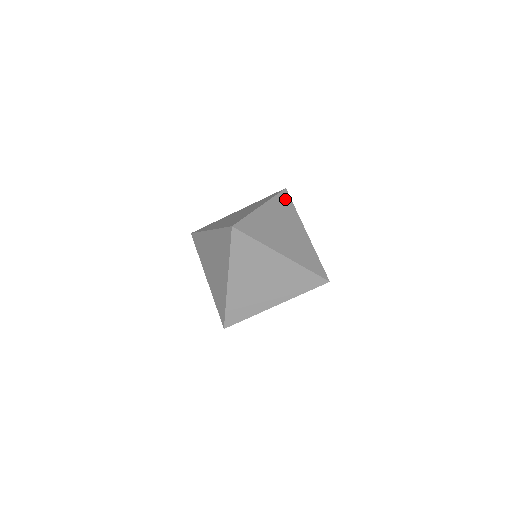
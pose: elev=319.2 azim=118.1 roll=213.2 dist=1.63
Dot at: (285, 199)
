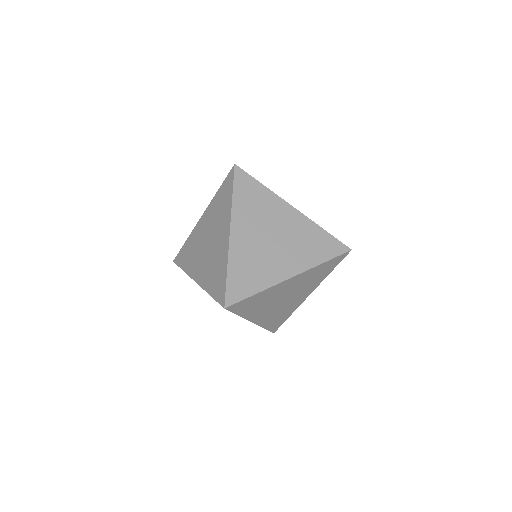
Dot at: occluded
